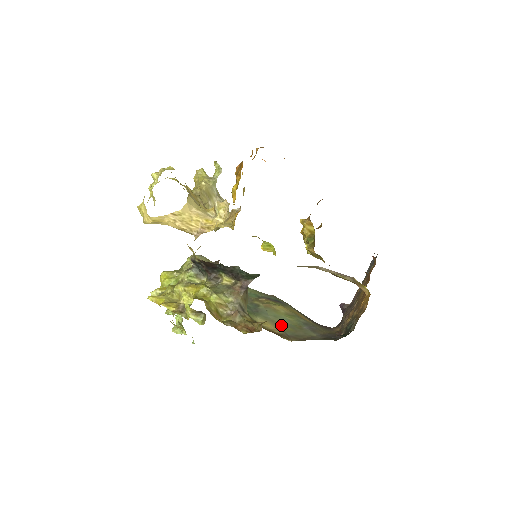
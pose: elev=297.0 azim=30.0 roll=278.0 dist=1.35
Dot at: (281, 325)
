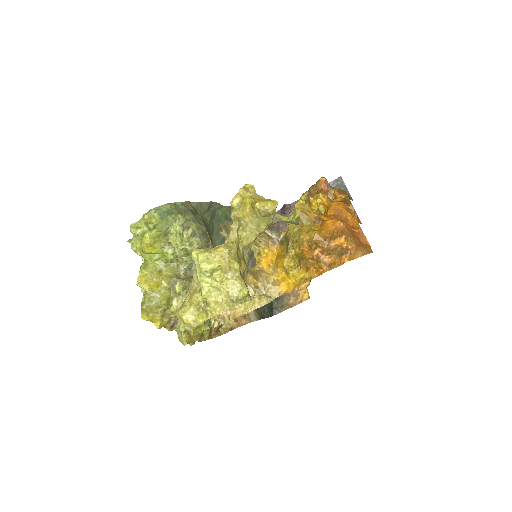
Dot at: occluded
